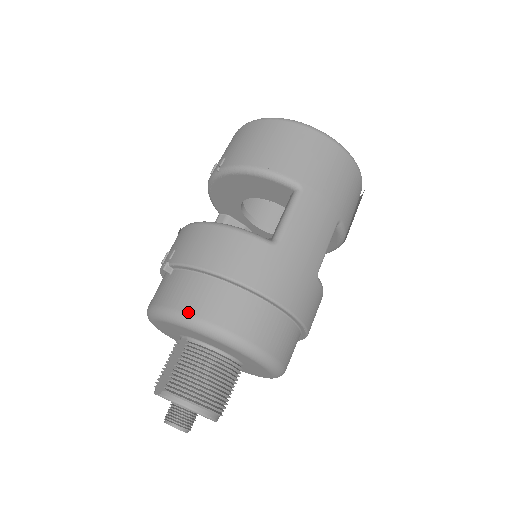
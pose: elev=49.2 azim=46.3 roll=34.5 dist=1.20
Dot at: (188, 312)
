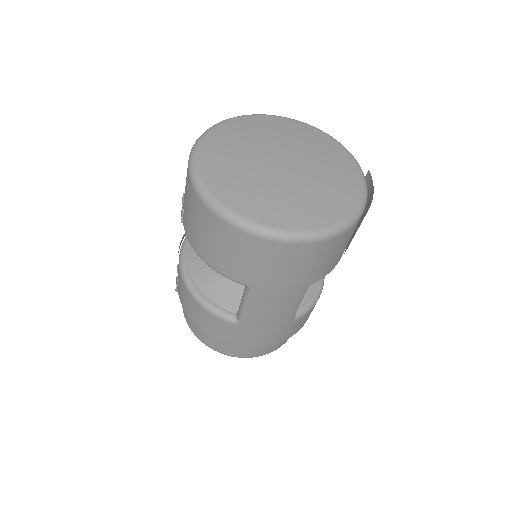
Dot at: (197, 336)
